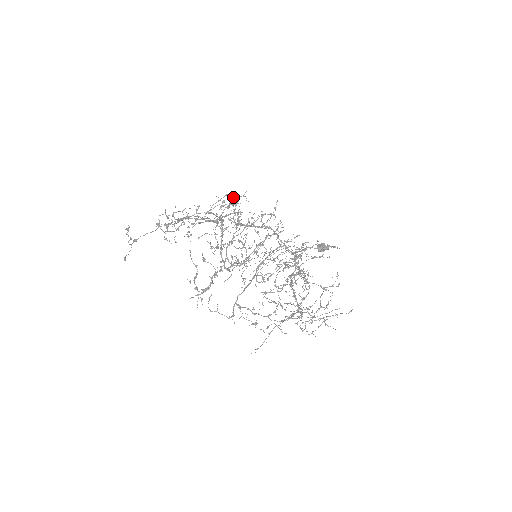
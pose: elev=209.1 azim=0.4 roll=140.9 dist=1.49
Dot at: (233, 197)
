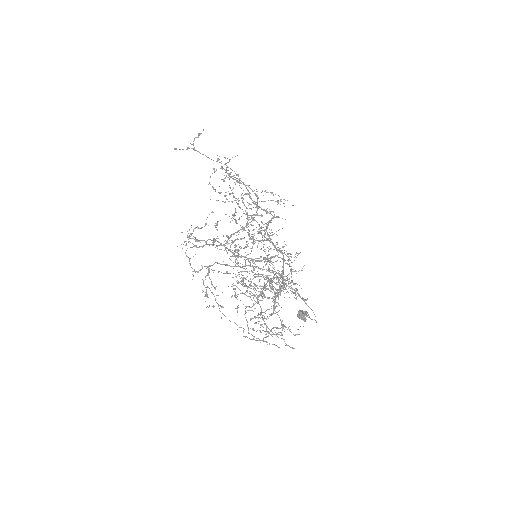
Dot at: (283, 199)
